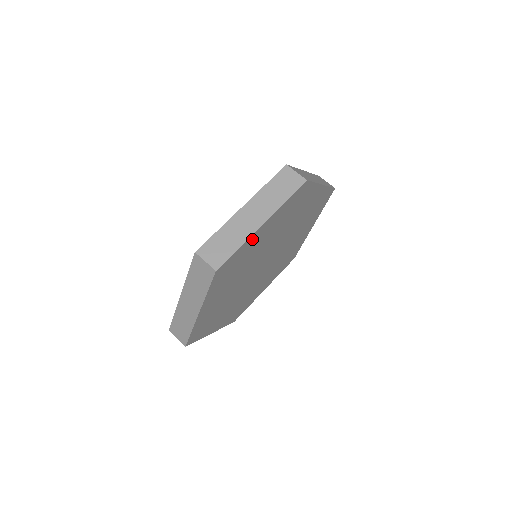
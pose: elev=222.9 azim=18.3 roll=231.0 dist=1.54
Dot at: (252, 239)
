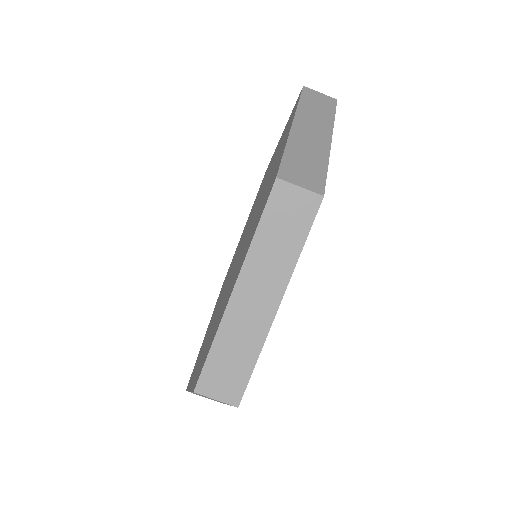
Dot at: occluded
